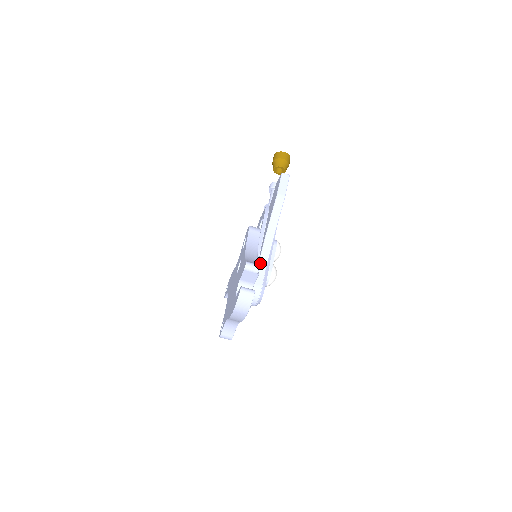
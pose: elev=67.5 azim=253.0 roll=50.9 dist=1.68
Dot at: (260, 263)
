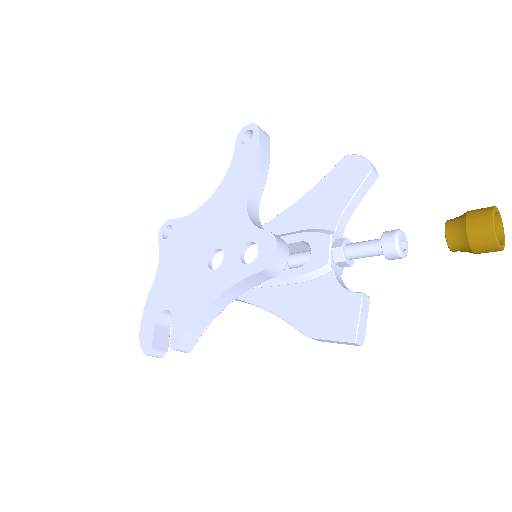
Dot at: occluded
